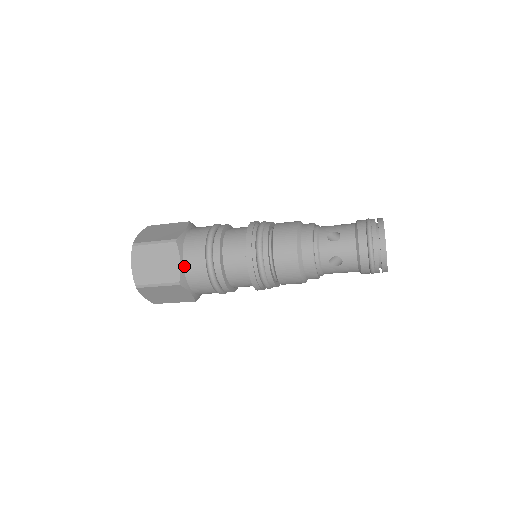
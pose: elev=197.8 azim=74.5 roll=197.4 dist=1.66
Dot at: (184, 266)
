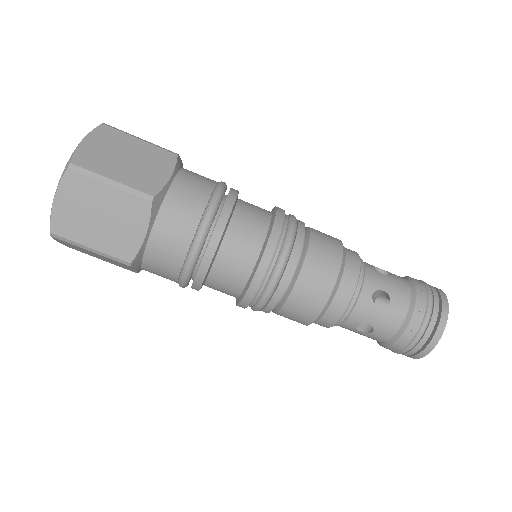
Dot at: occluded
